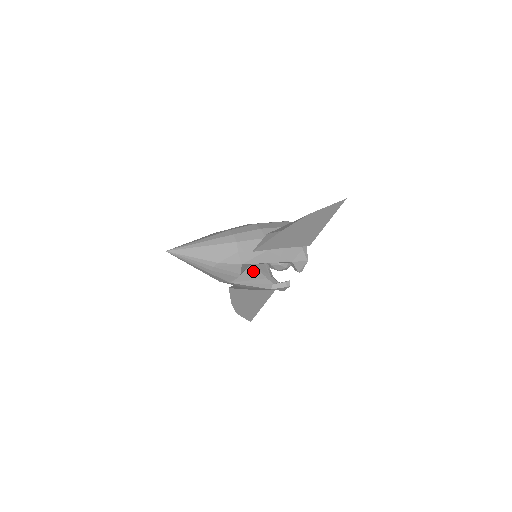
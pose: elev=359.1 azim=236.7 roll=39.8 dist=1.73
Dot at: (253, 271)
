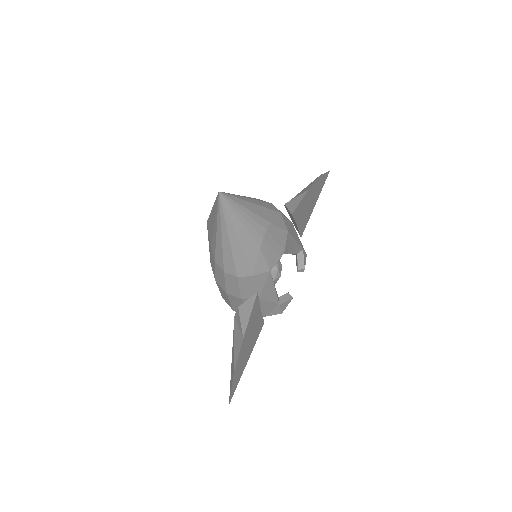
Dot at: occluded
